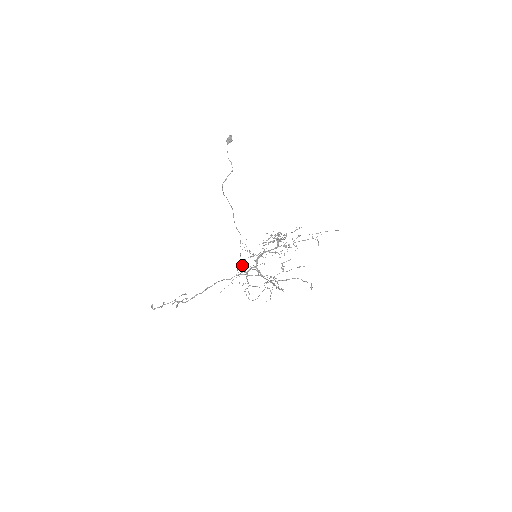
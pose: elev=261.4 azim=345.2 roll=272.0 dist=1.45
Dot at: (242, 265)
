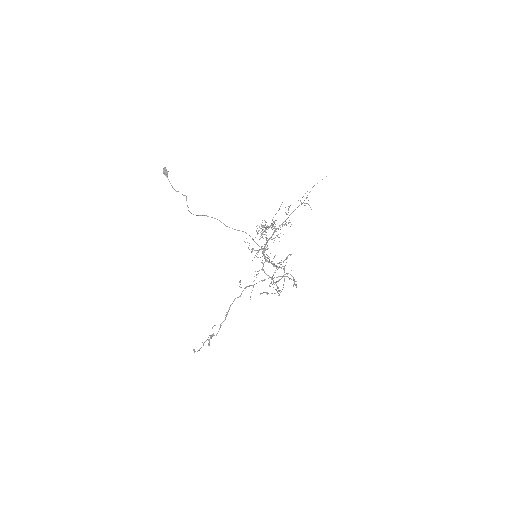
Dot at: (240, 281)
